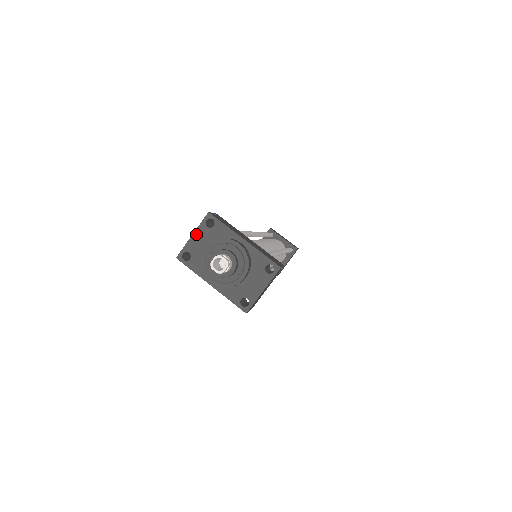
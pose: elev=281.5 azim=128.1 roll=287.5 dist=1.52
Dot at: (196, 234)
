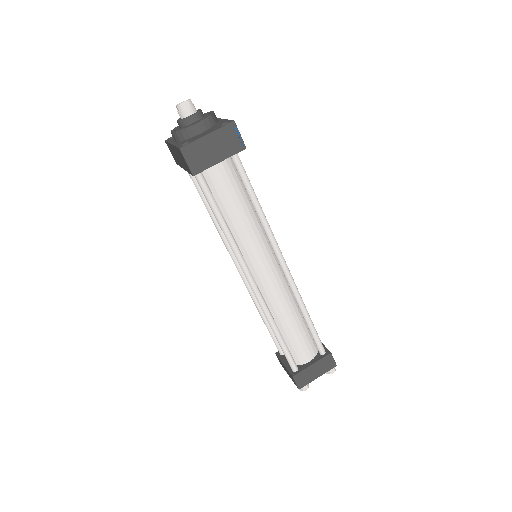
Dot at: occluded
